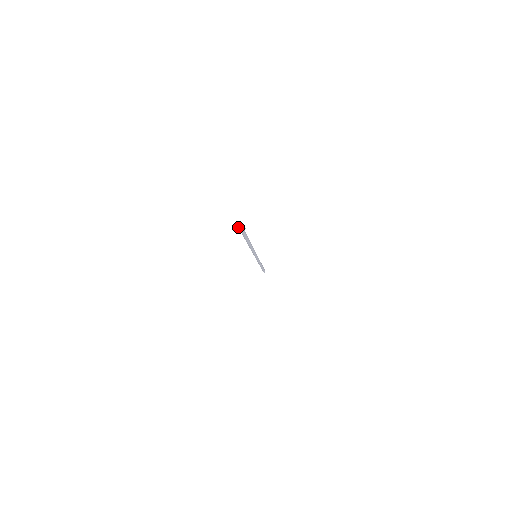
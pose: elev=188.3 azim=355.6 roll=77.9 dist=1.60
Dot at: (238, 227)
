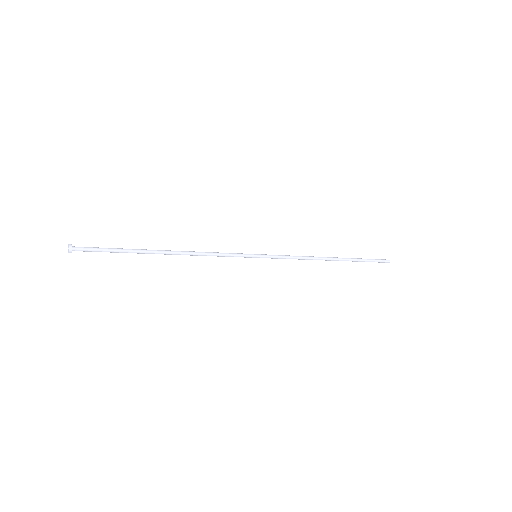
Dot at: (68, 246)
